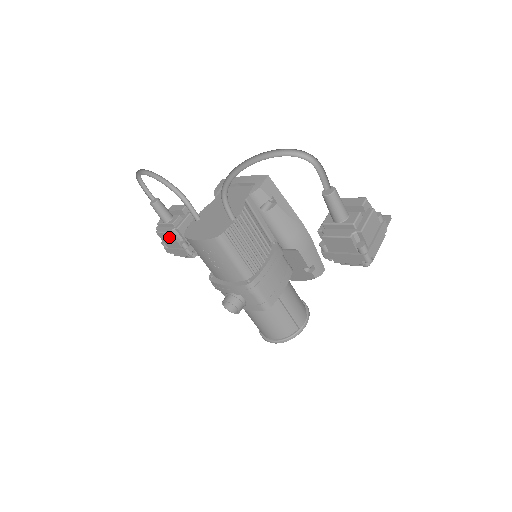
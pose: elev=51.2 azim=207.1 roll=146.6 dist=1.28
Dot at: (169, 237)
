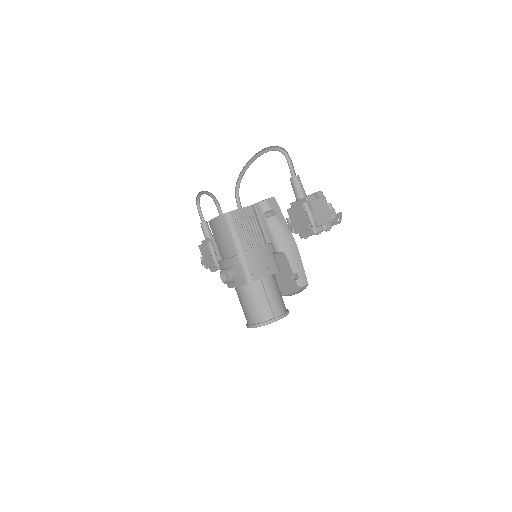
Dot at: (205, 248)
